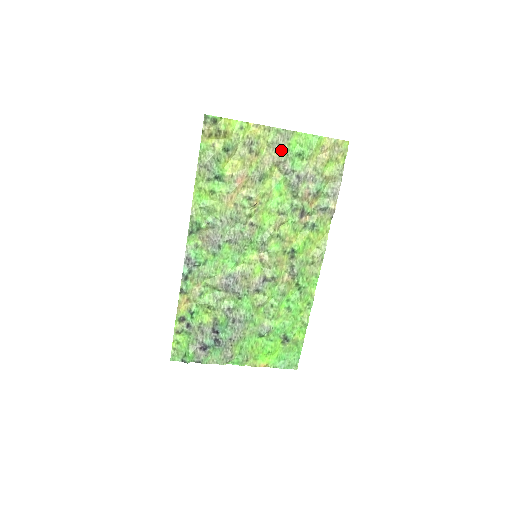
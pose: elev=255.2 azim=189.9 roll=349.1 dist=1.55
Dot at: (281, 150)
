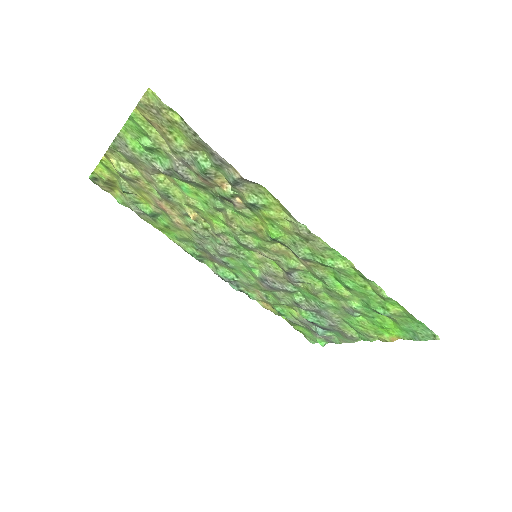
Dot at: (138, 160)
